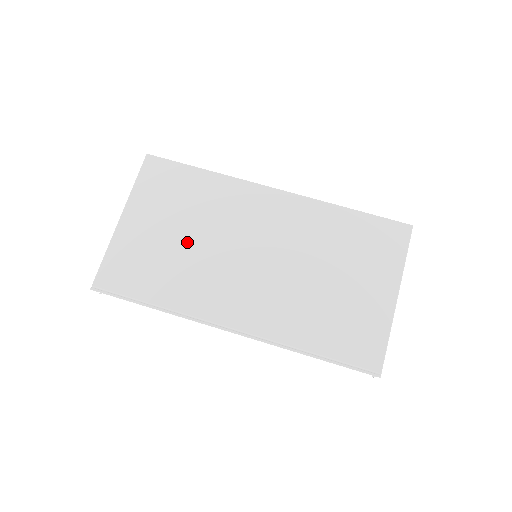
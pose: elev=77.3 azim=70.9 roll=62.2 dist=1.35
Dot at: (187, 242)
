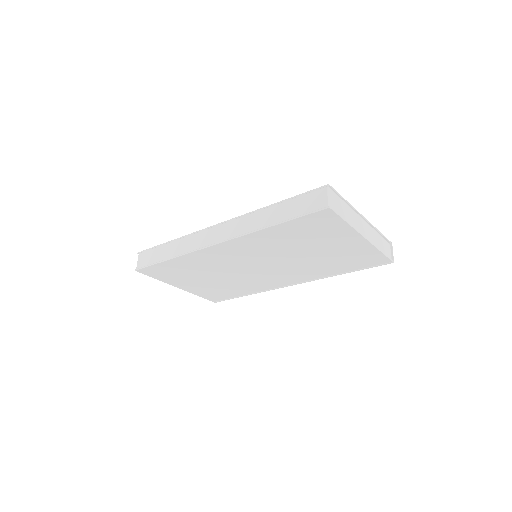
Dot at: (219, 279)
